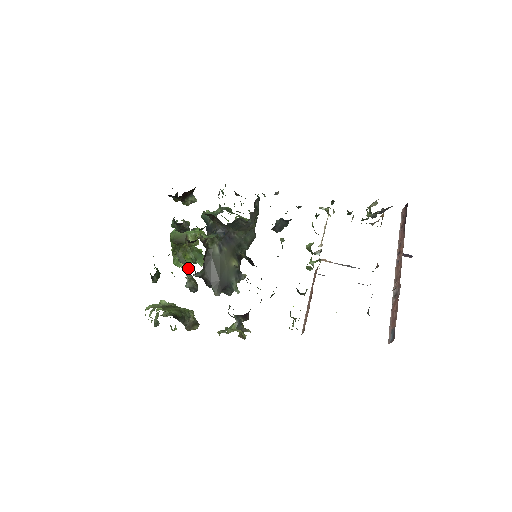
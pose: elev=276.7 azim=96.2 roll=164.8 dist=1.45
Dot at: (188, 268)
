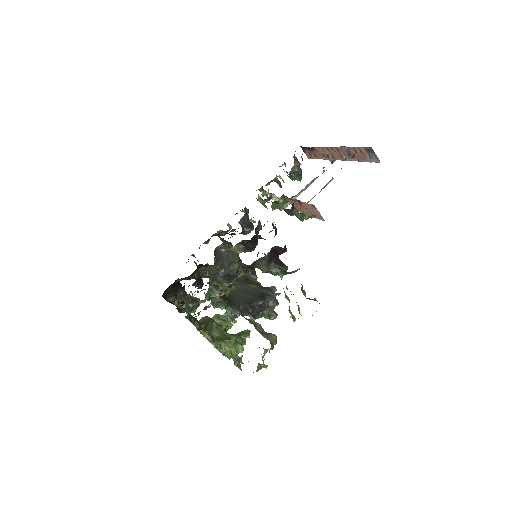
Dot at: occluded
